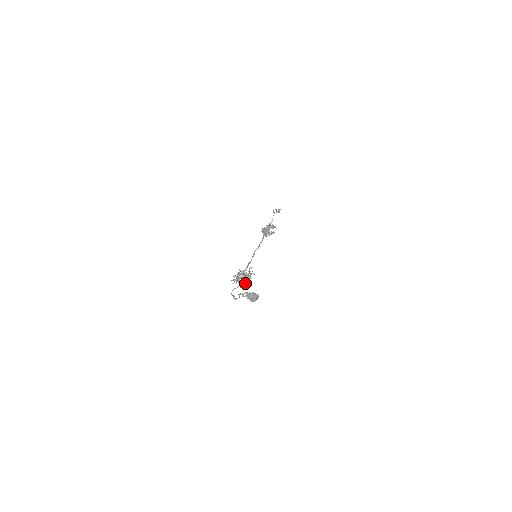
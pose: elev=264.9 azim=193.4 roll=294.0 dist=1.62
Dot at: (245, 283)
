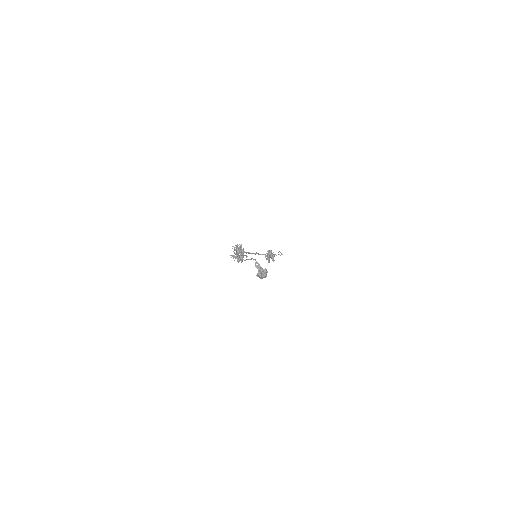
Dot at: (234, 257)
